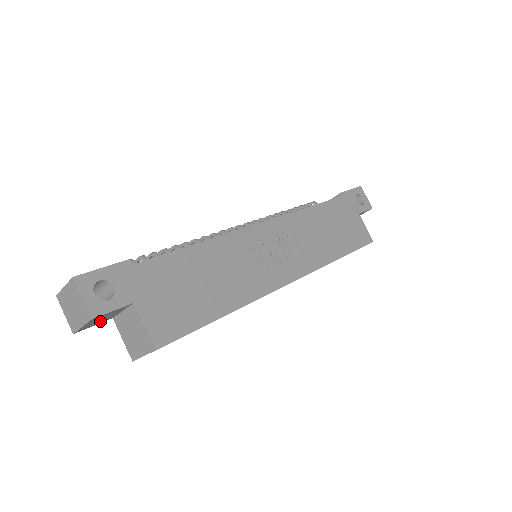
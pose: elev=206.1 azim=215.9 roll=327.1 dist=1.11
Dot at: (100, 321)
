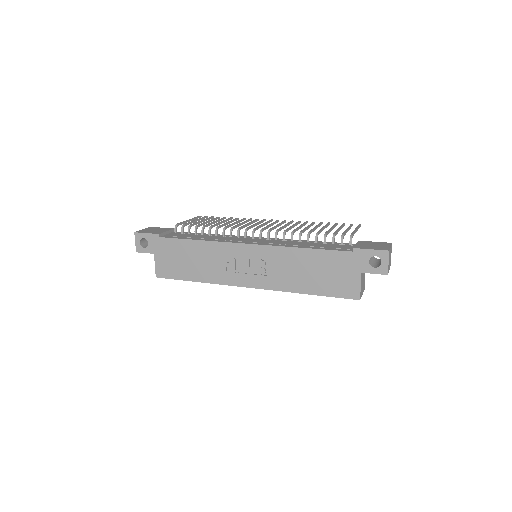
Dot at: occluded
